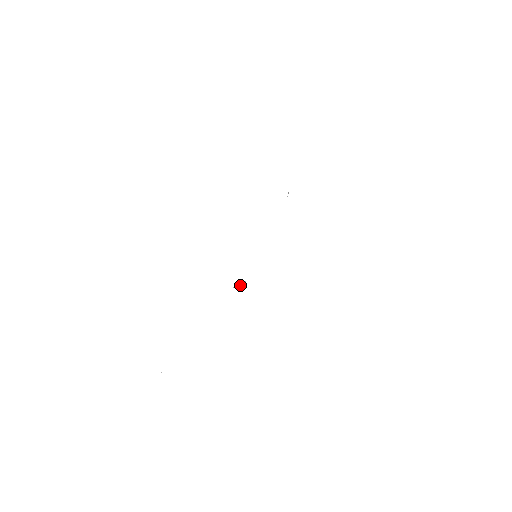
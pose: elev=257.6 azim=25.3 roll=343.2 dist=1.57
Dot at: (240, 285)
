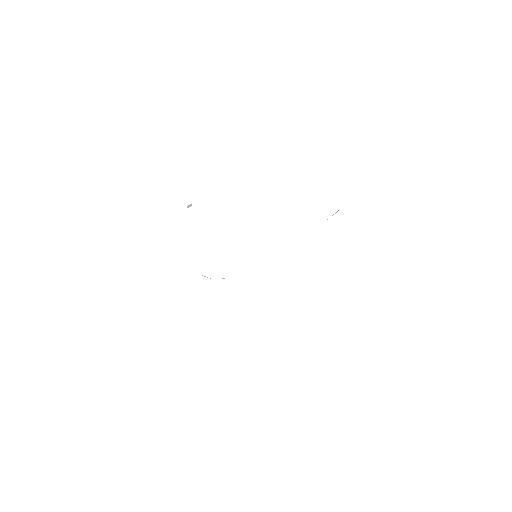
Dot at: occluded
